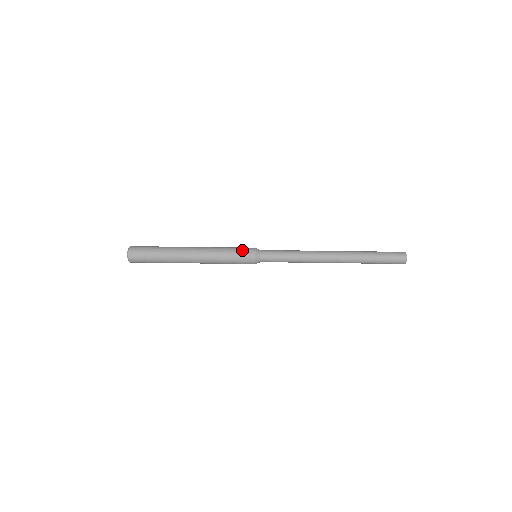
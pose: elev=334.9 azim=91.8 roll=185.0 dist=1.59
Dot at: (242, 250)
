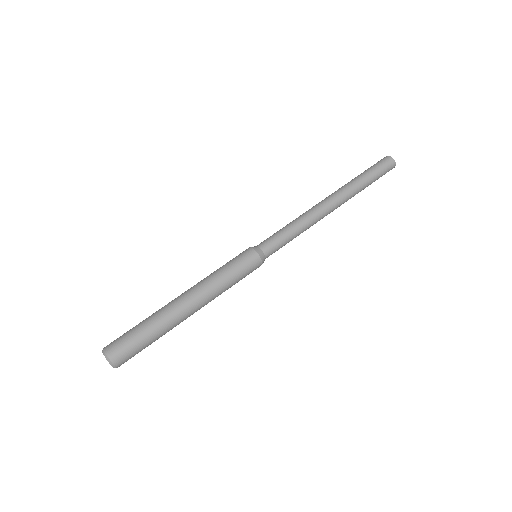
Dot at: (241, 260)
